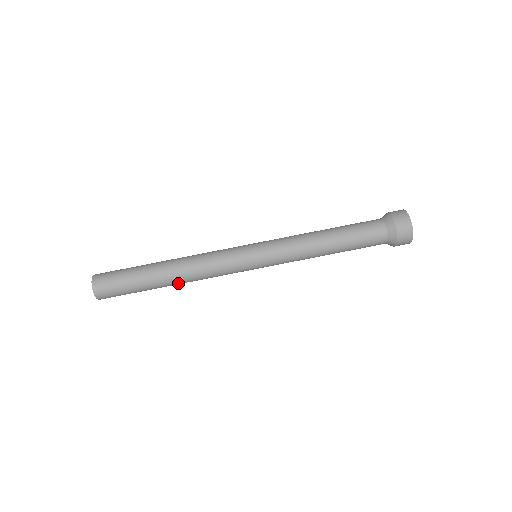
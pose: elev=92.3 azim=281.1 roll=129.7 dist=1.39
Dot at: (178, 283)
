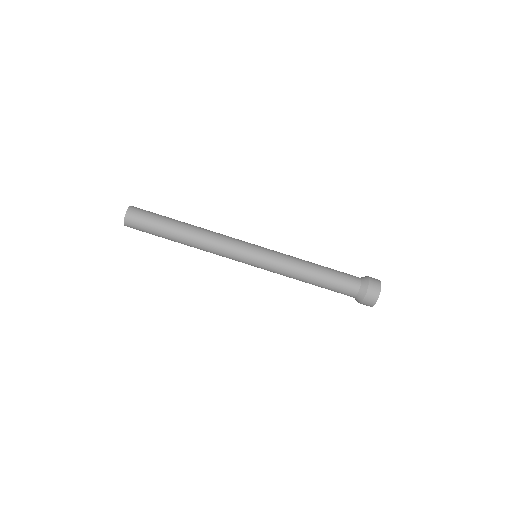
Dot at: (190, 239)
